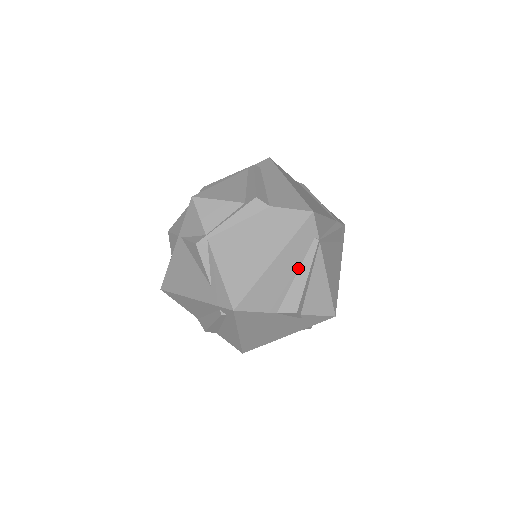
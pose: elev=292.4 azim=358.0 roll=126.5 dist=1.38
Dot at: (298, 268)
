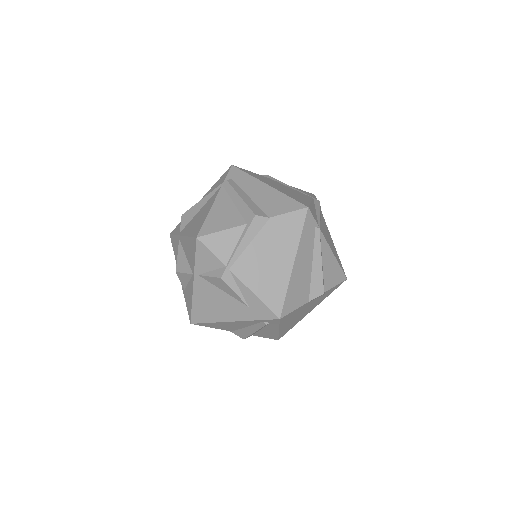
Dot at: (312, 258)
